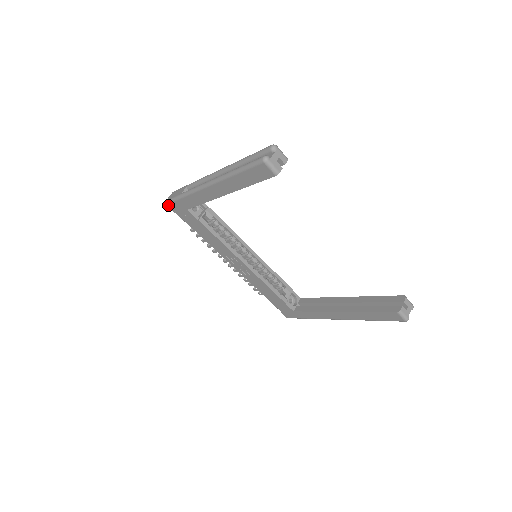
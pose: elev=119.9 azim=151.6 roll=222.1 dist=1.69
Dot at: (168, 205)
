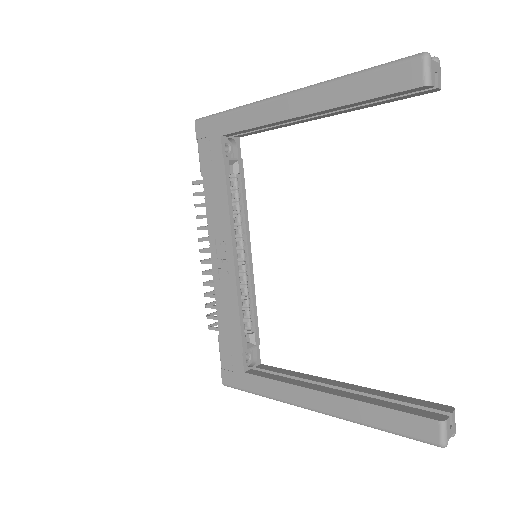
Dot at: (198, 123)
